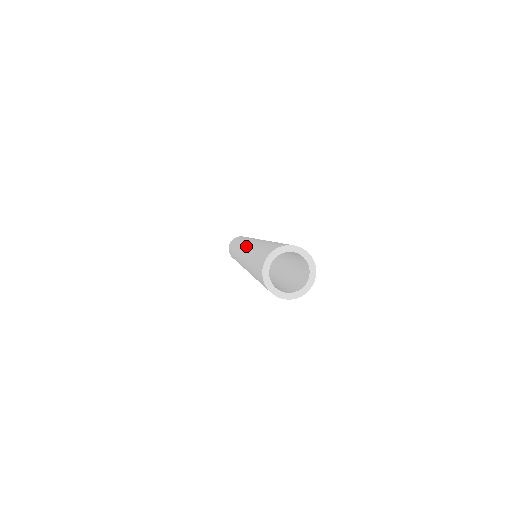
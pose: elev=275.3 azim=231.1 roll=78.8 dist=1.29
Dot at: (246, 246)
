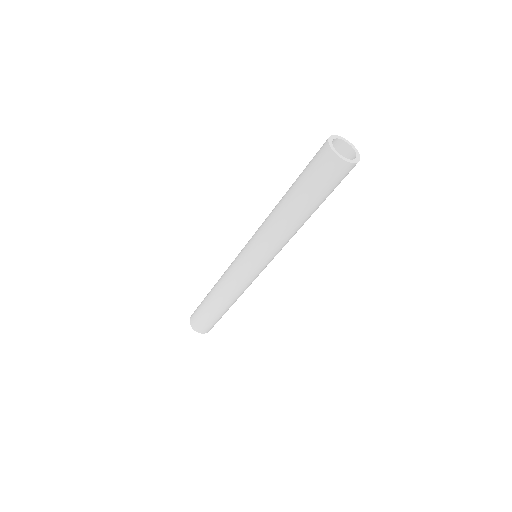
Dot at: occluded
